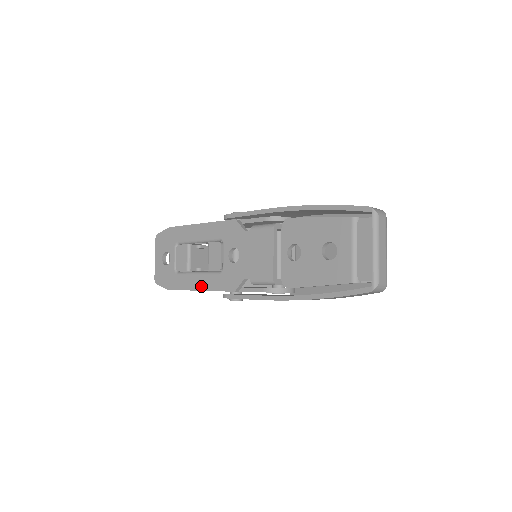
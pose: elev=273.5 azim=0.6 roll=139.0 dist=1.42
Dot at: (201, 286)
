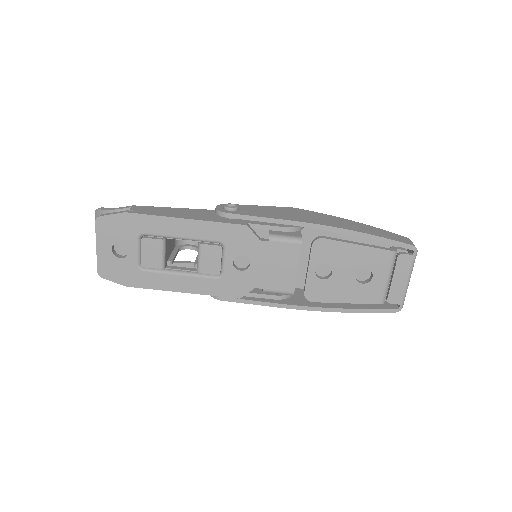
Dot at: (187, 288)
